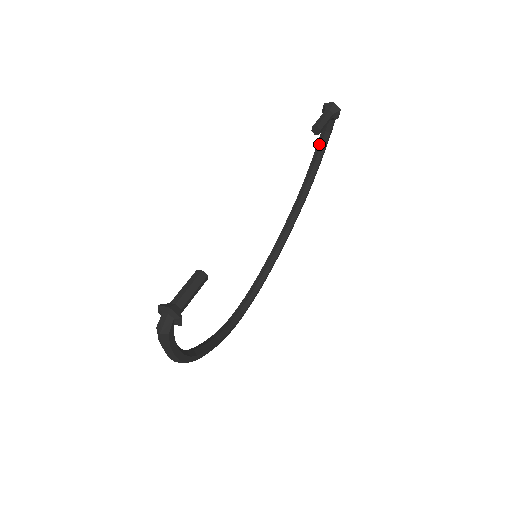
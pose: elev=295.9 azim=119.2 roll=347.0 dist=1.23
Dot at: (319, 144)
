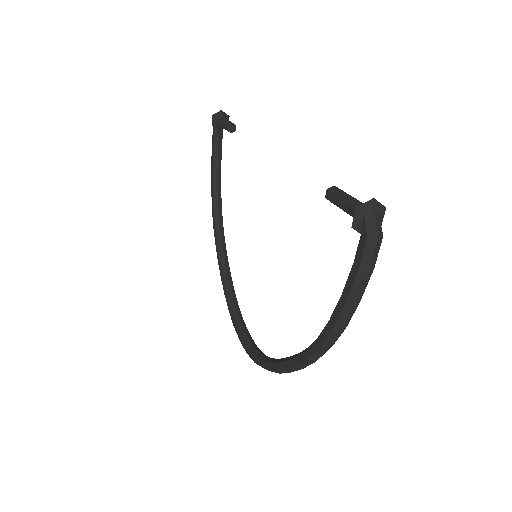
Dot at: (215, 161)
